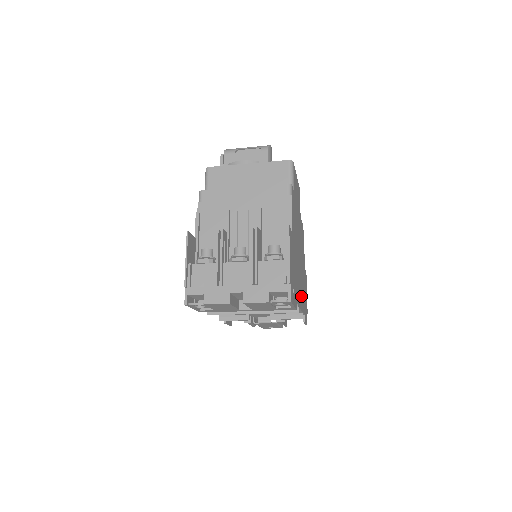
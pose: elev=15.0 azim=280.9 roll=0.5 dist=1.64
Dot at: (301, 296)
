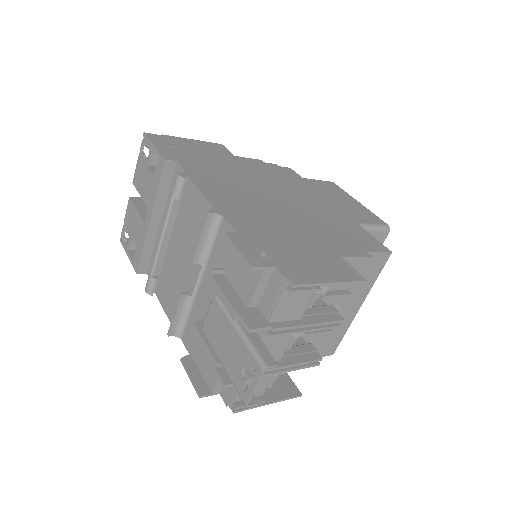
Dot at: (232, 203)
